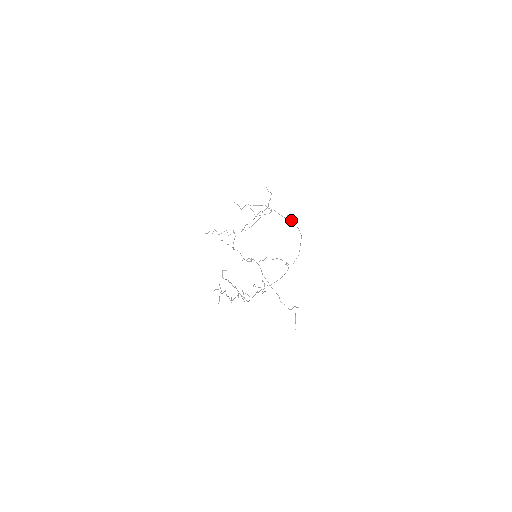
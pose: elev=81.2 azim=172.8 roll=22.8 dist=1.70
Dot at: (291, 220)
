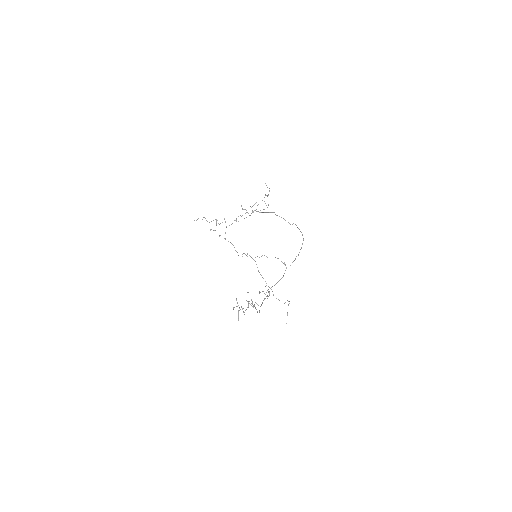
Dot at: occluded
